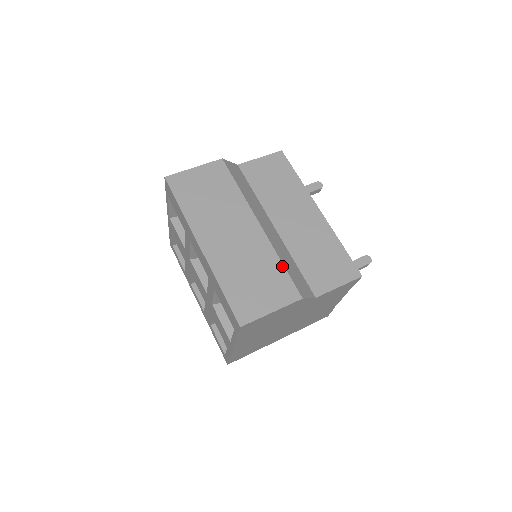
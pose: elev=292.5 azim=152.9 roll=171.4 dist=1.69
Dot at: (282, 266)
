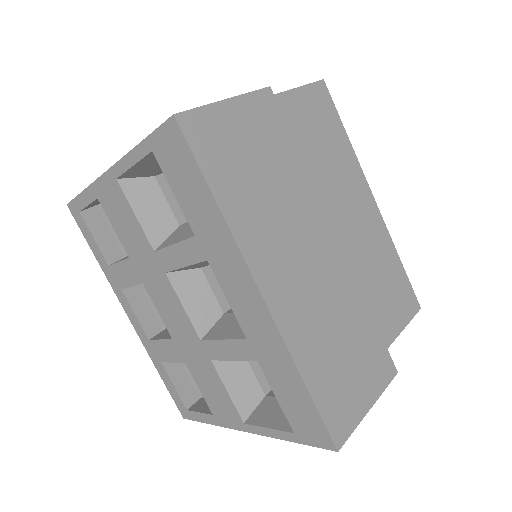
Dot at: (372, 318)
